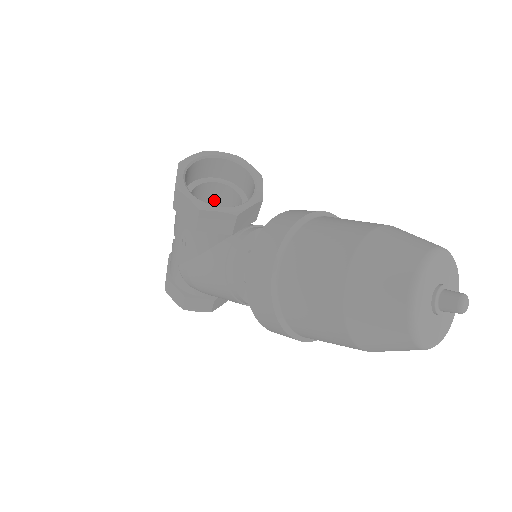
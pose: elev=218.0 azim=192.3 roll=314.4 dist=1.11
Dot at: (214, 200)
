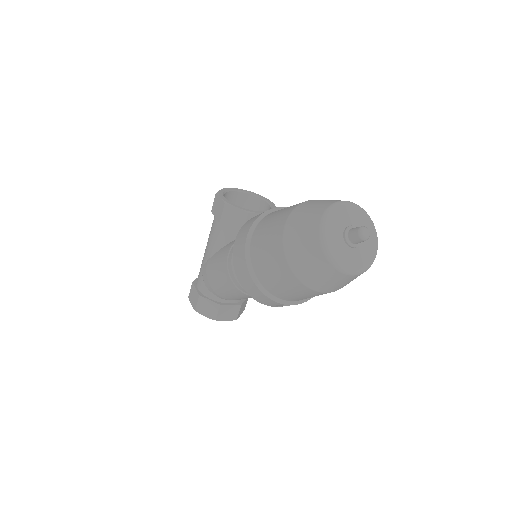
Dot at: occluded
